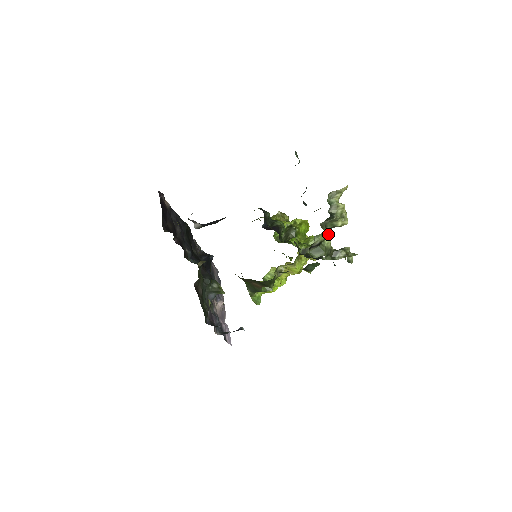
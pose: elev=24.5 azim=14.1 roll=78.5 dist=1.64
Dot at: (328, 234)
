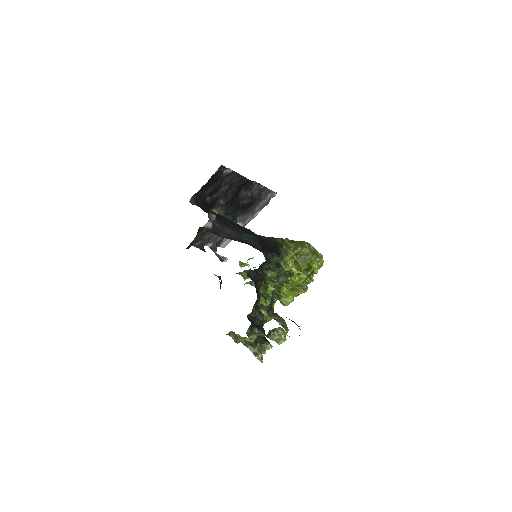
Dot at: (252, 339)
